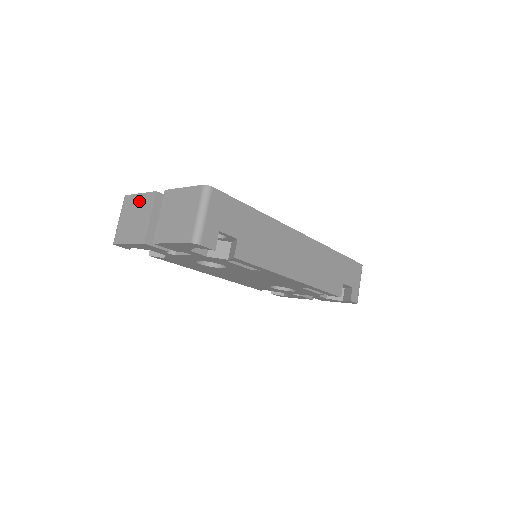
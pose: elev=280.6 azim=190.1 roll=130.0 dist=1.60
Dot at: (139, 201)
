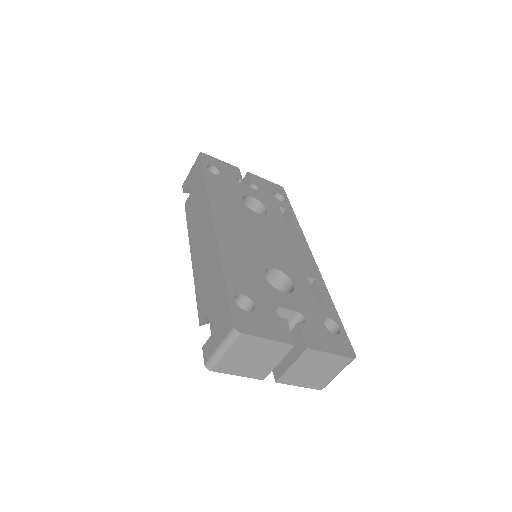
Dot at: (266, 346)
